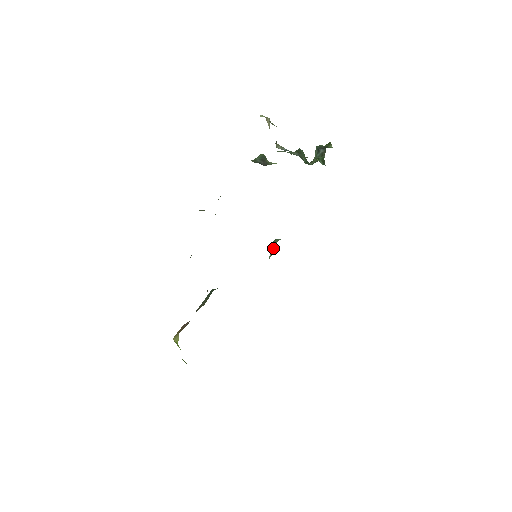
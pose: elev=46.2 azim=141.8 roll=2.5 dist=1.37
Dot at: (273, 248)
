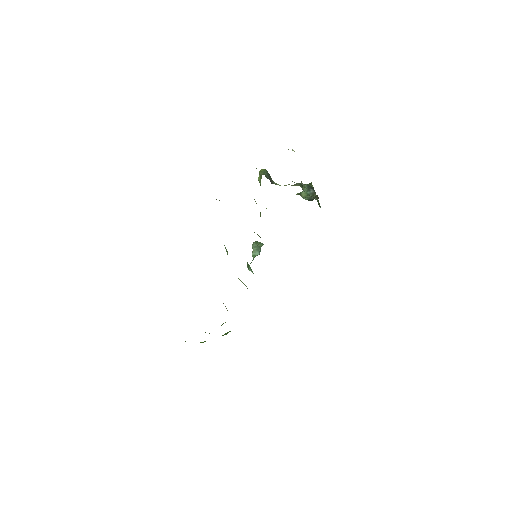
Dot at: (258, 250)
